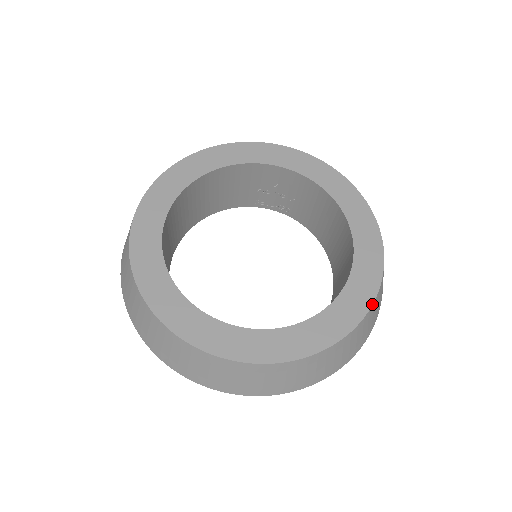
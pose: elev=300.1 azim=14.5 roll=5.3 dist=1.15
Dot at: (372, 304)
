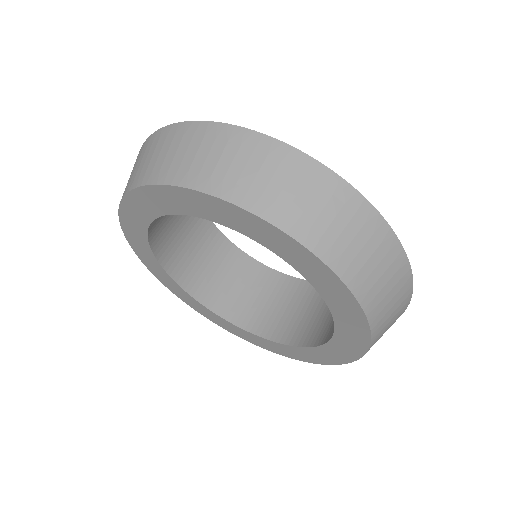
Dot at: (358, 304)
